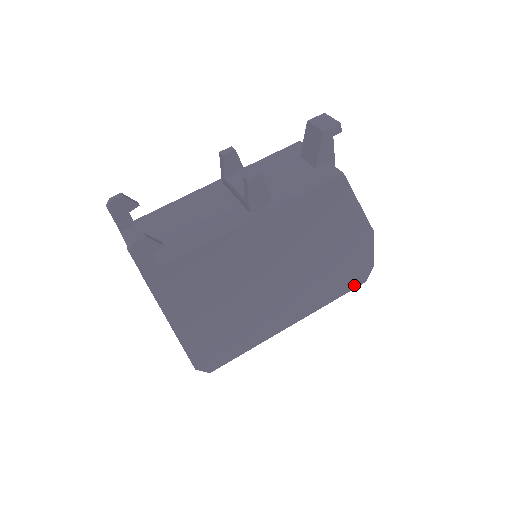
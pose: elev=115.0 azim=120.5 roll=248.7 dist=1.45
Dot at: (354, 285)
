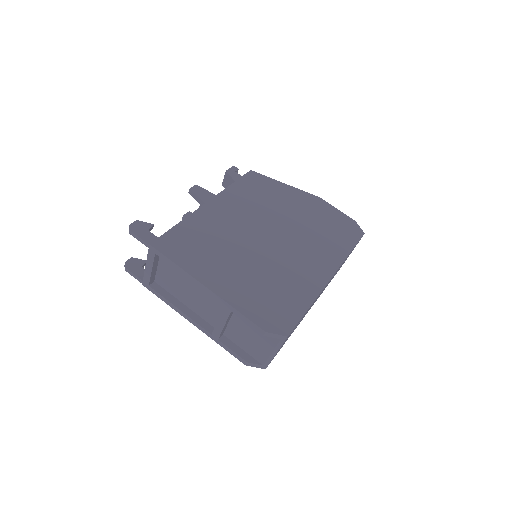
Dot at: (356, 237)
